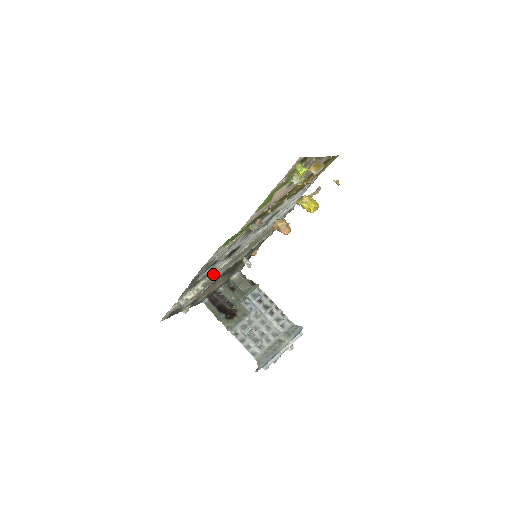
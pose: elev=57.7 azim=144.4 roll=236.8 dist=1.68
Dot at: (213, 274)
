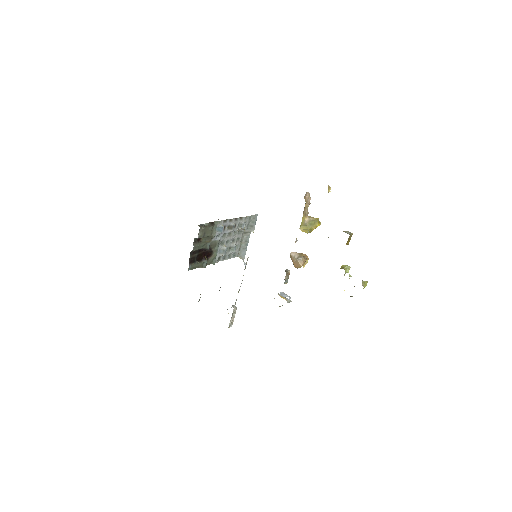
Dot at: occluded
